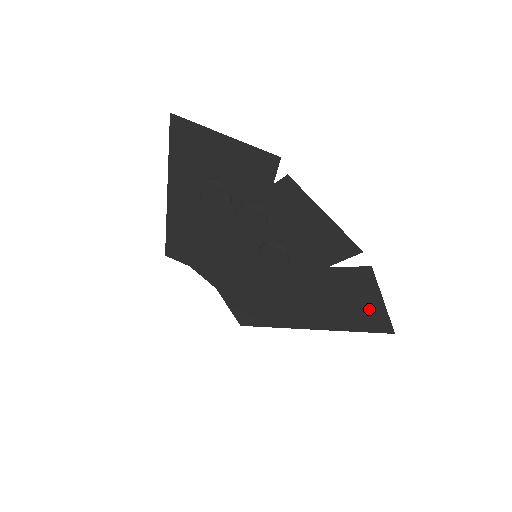
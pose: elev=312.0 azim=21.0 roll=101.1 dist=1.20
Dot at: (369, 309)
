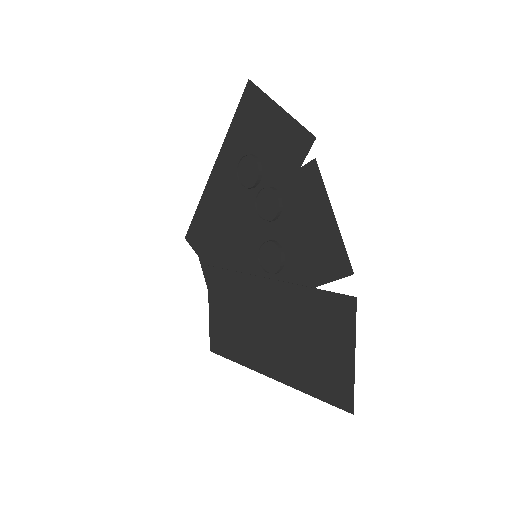
Dot at: (337, 363)
